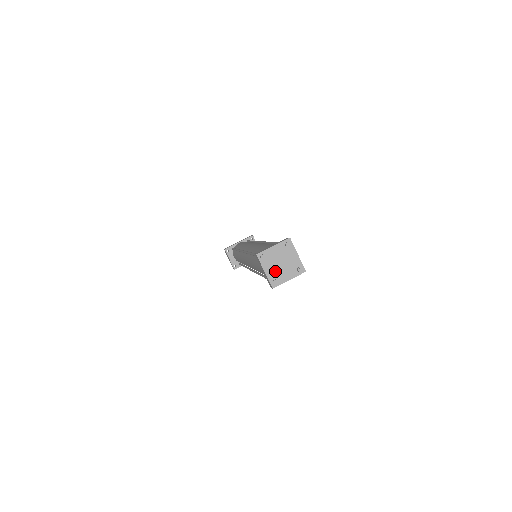
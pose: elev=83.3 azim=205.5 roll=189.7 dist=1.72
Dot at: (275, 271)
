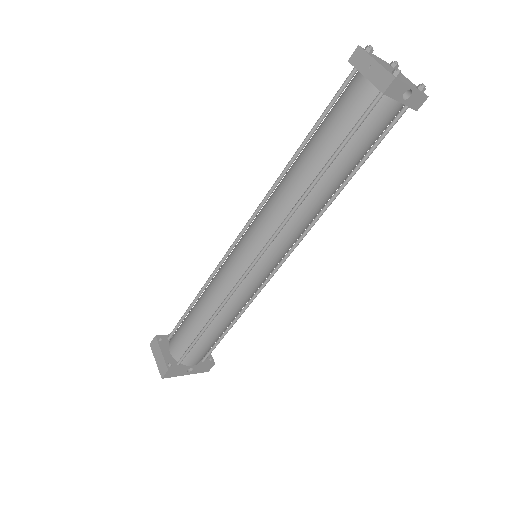
Dot at: (390, 70)
